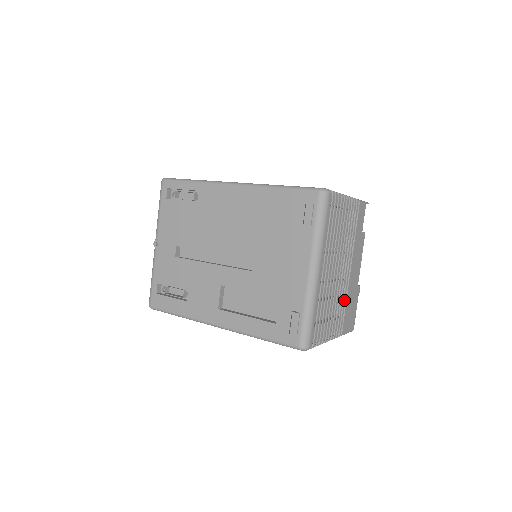
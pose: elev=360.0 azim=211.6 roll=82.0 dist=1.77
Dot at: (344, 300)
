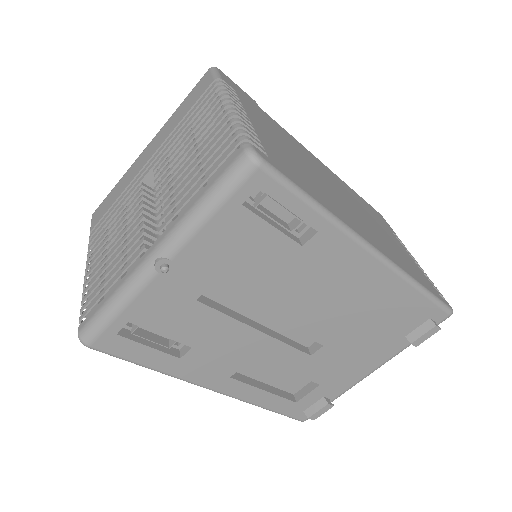
Dot at: occluded
